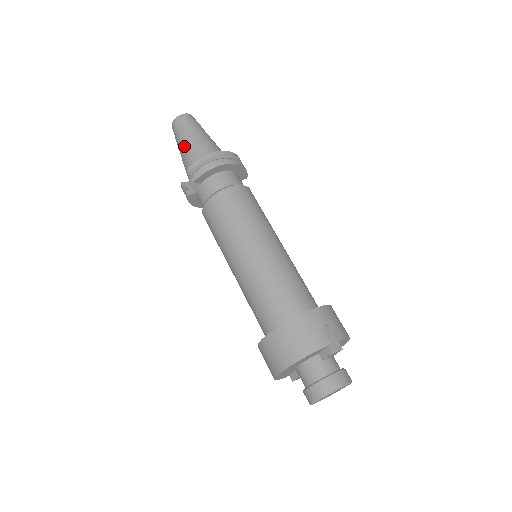
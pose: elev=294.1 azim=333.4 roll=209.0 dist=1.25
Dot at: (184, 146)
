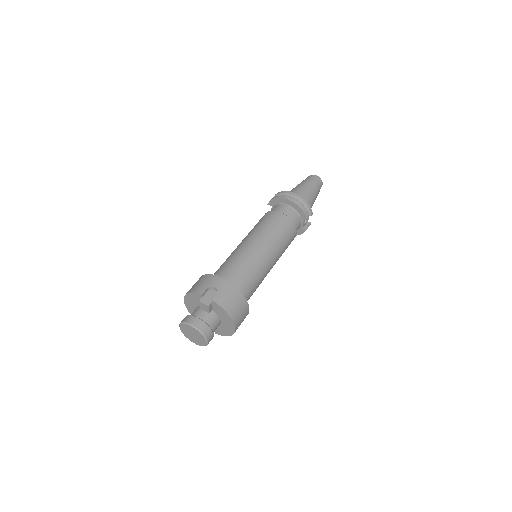
Dot at: occluded
